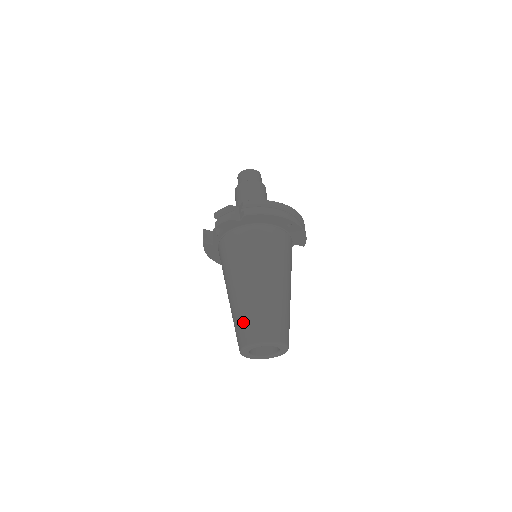
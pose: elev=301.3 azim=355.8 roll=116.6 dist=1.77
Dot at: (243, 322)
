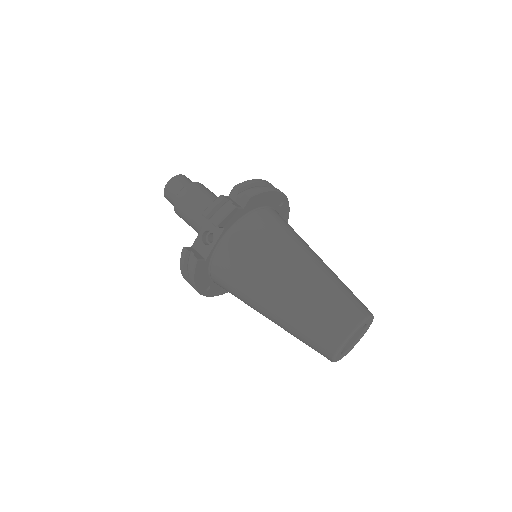
Dot at: (325, 313)
